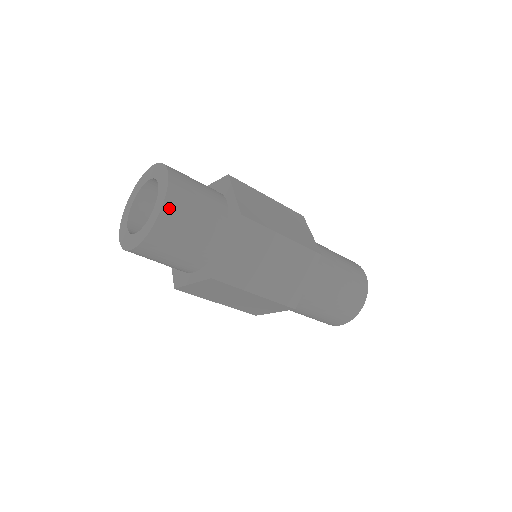
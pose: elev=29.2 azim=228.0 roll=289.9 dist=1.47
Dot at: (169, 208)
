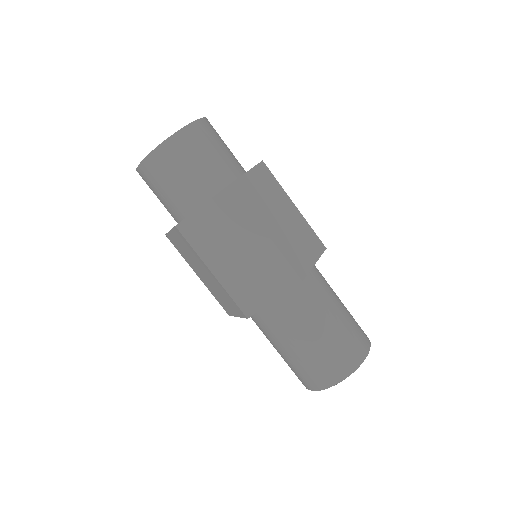
Dot at: (173, 144)
